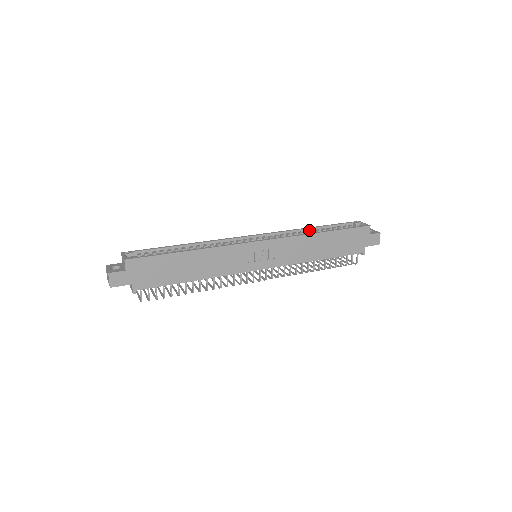
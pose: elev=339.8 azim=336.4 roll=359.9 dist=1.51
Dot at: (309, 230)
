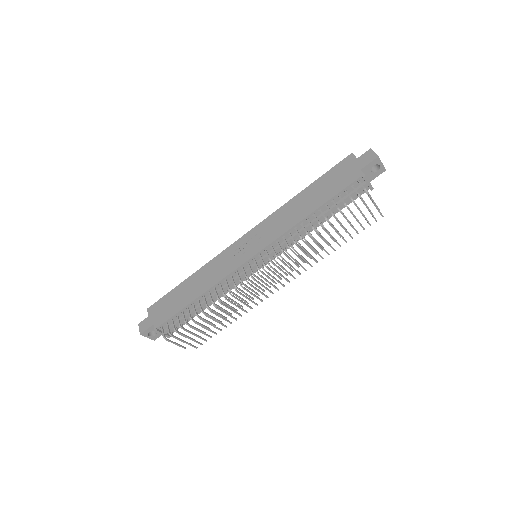
Dot at: occluded
